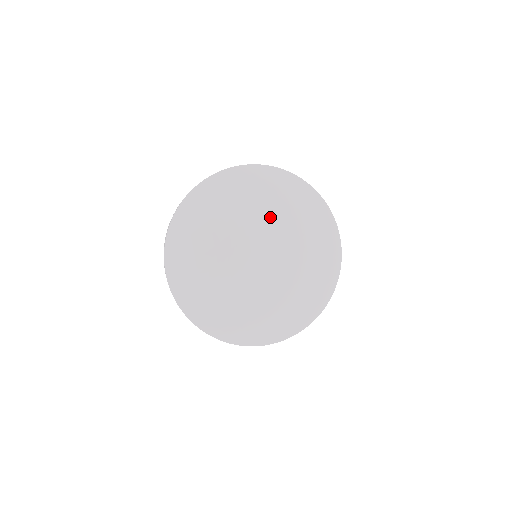
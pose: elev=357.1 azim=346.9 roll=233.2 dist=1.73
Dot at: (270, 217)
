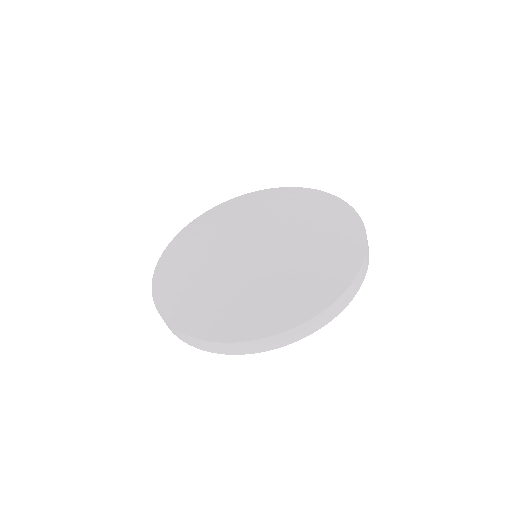
Dot at: (281, 216)
